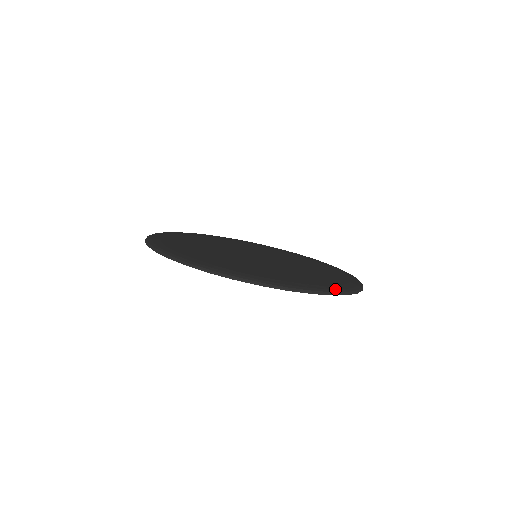
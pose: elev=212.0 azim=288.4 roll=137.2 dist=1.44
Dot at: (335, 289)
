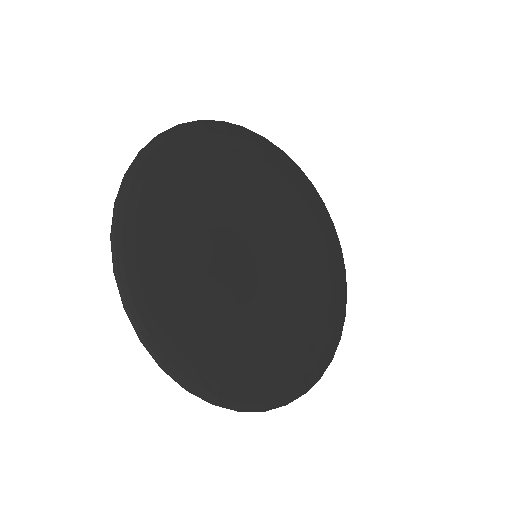
Dot at: (312, 381)
